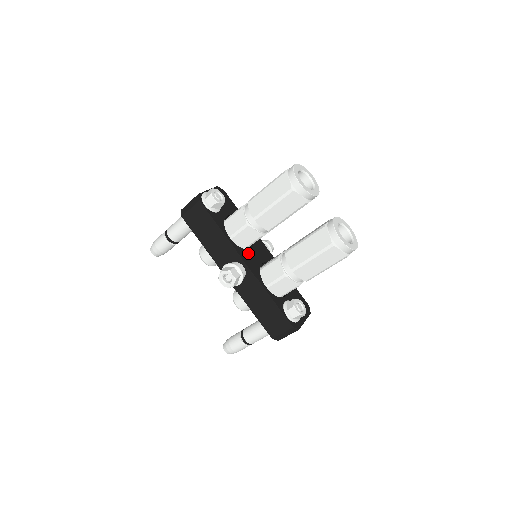
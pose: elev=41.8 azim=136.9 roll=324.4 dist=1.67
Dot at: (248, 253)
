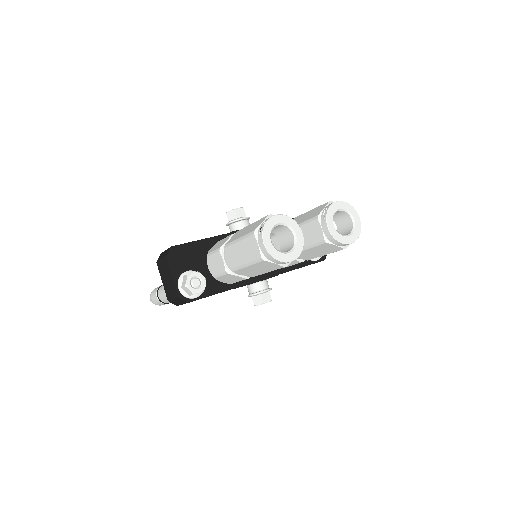
Dot at: occluded
